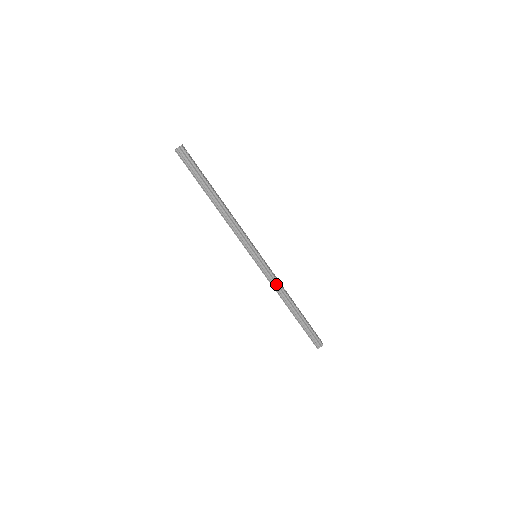
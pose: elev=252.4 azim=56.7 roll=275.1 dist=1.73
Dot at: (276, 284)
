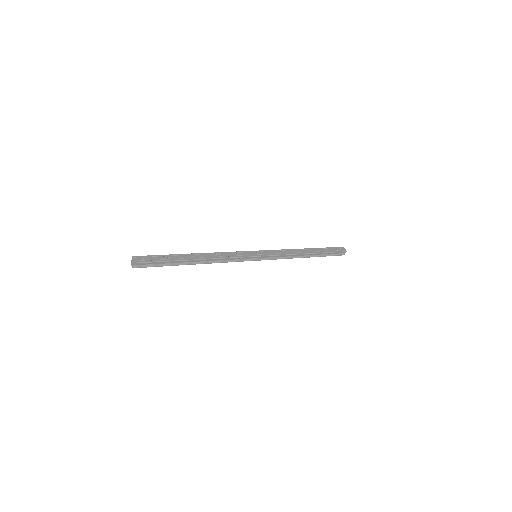
Dot at: (285, 256)
